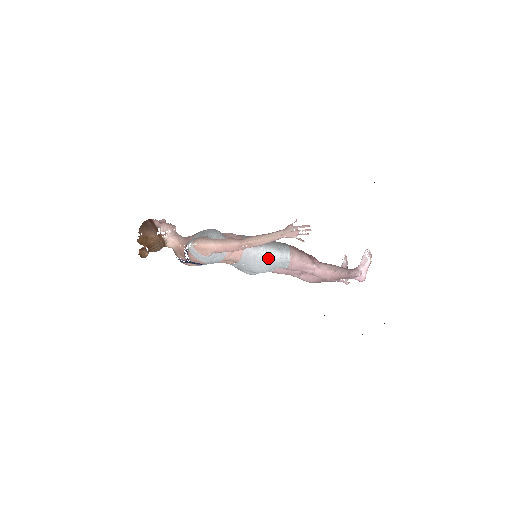
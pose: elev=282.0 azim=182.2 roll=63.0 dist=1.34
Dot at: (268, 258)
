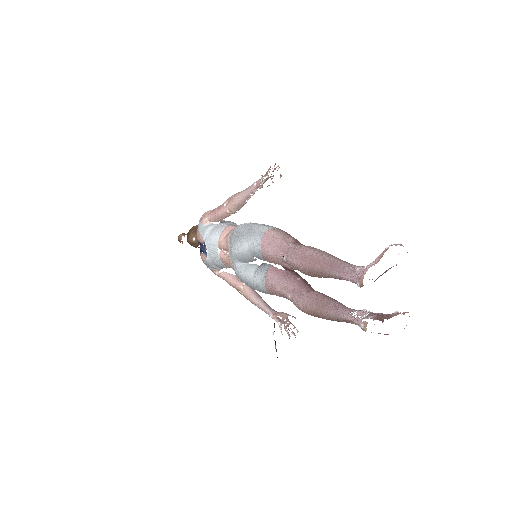
Dot at: (246, 228)
